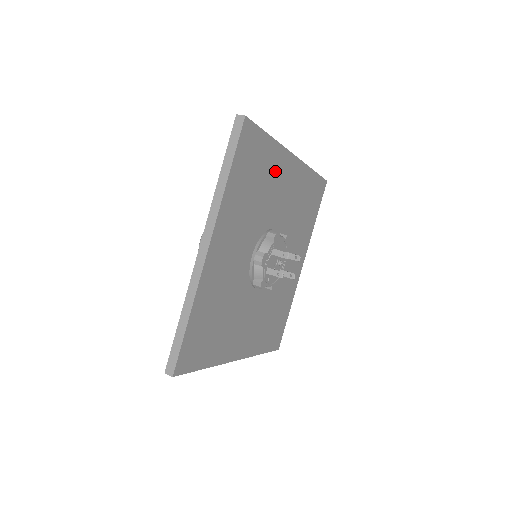
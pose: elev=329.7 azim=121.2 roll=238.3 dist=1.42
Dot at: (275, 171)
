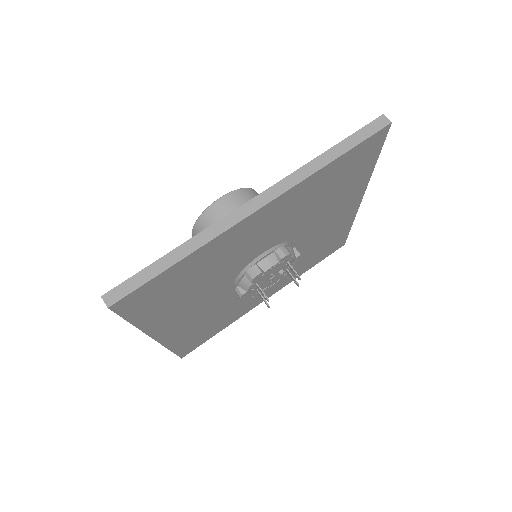
Dot at: (221, 251)
